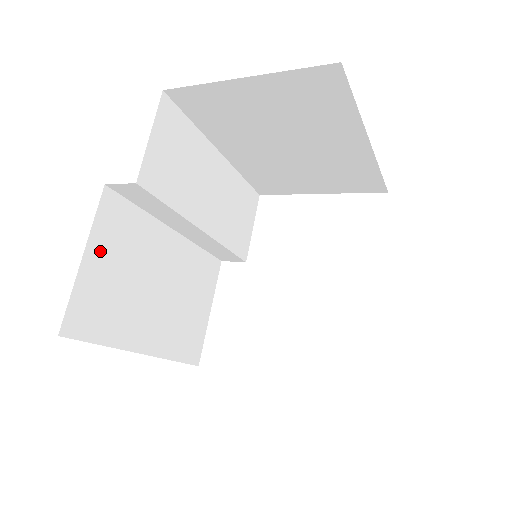
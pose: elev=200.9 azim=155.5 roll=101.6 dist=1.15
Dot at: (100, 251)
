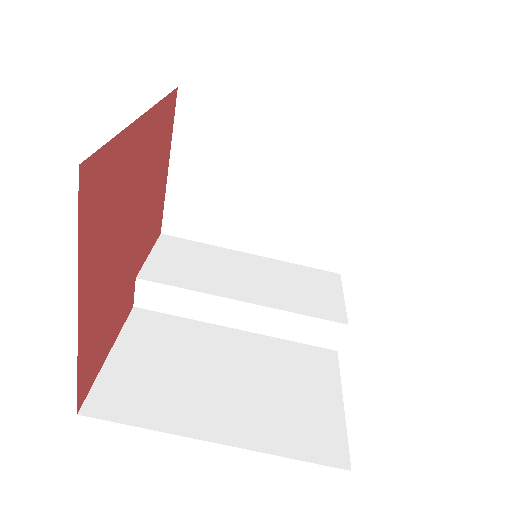
Dot at: (132, 349)
